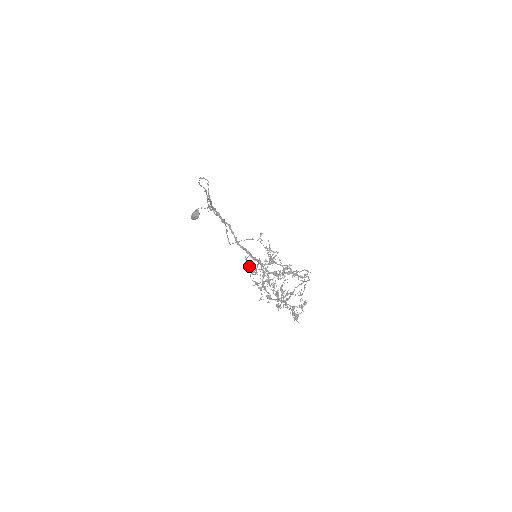
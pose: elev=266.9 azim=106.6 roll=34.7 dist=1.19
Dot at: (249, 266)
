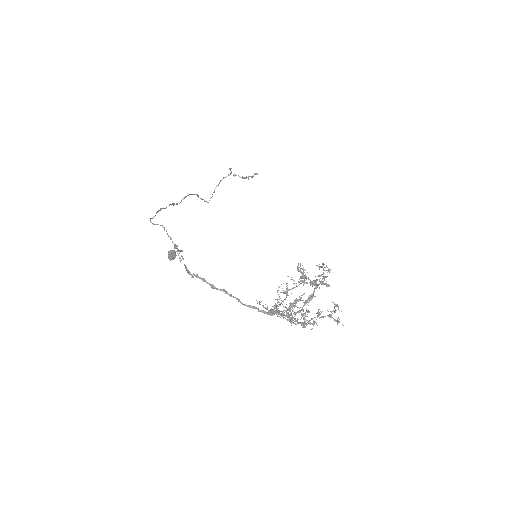
Dot at: occluded
